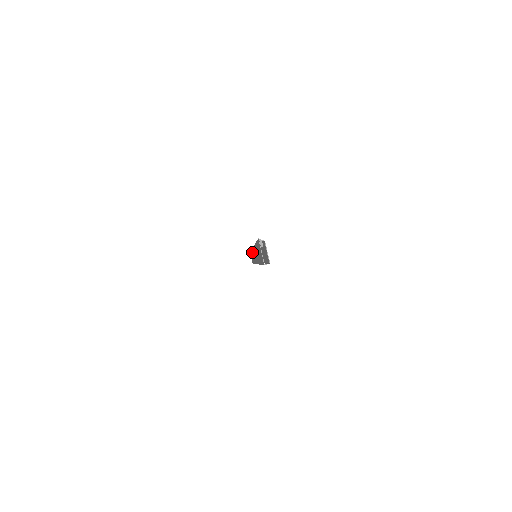
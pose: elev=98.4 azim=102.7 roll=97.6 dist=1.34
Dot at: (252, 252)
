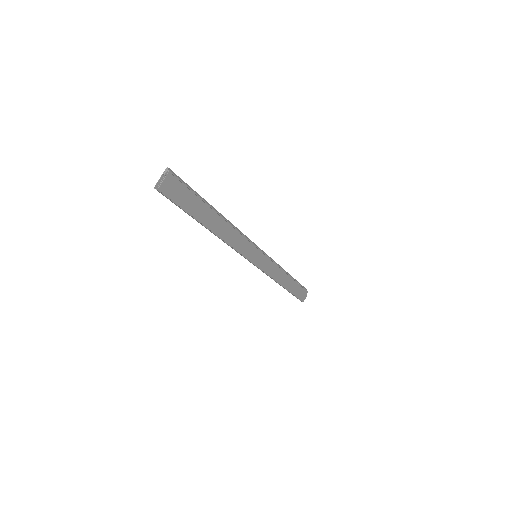
Dot at: occluded
